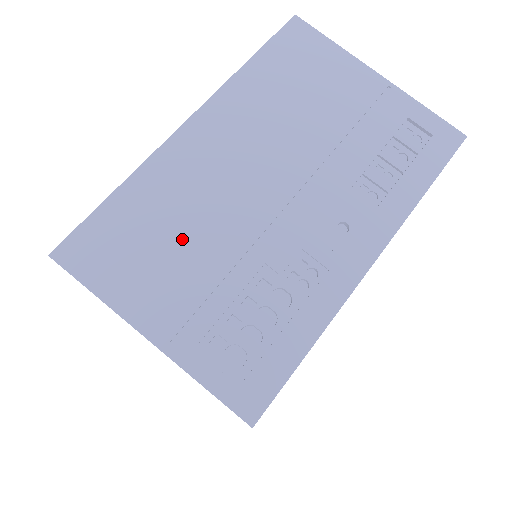
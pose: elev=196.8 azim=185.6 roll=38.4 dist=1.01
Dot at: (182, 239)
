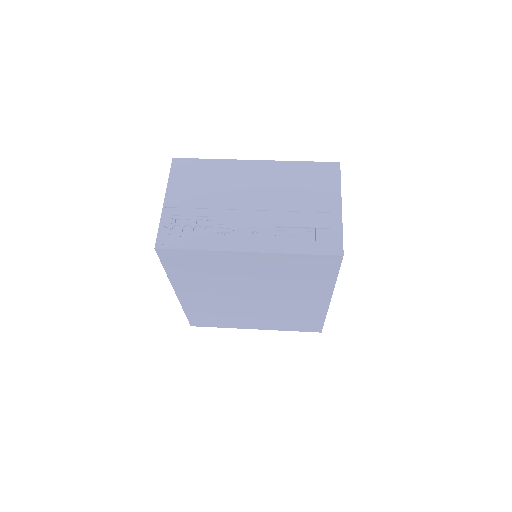
Dot at: (207, 188)
